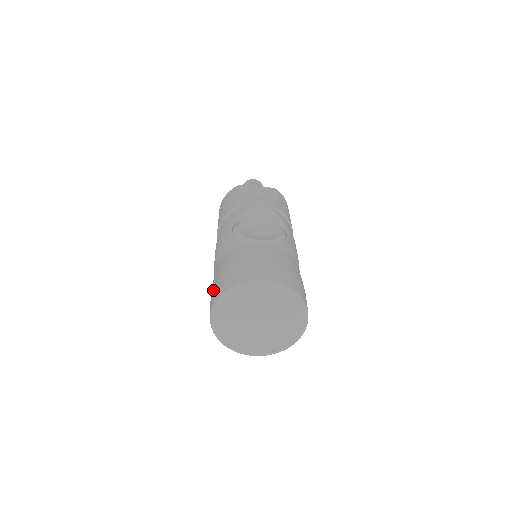
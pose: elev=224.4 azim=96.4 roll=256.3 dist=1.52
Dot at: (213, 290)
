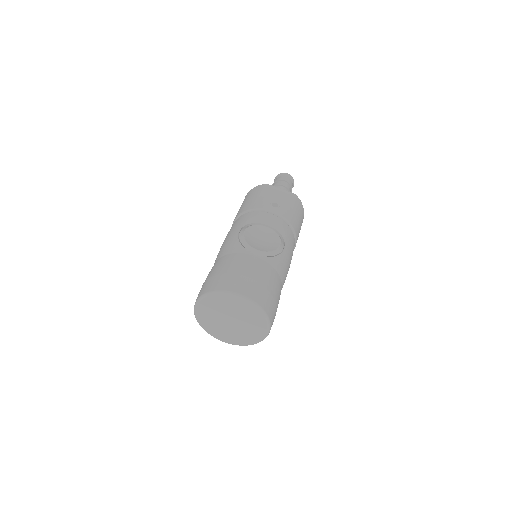
Dot at: (203, 284)
